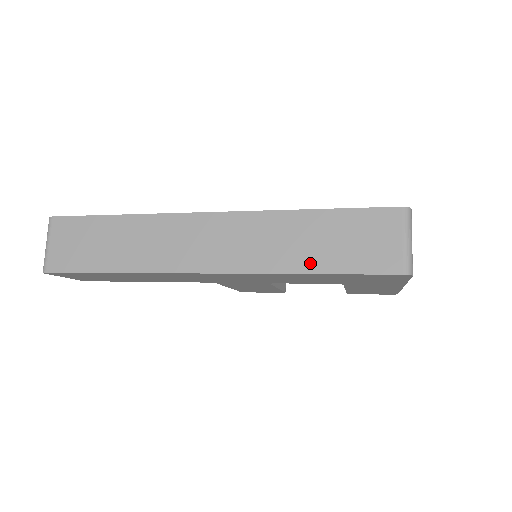
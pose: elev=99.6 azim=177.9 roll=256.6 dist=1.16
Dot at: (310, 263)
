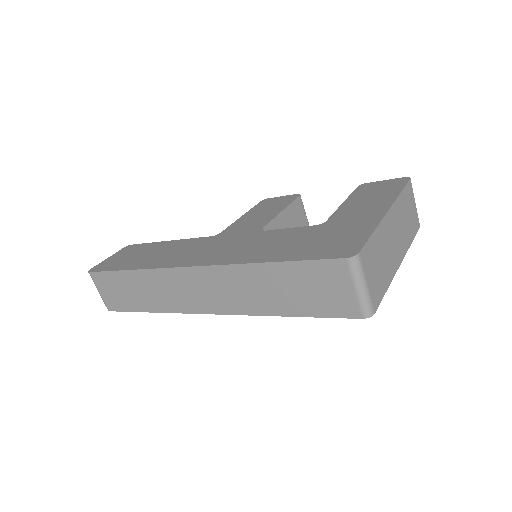
Dot at: (281, 308)
